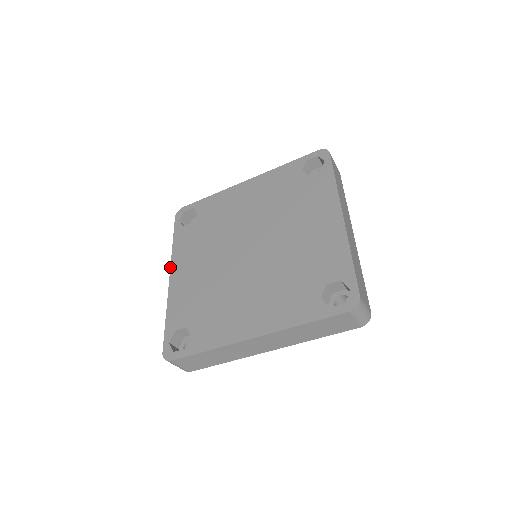
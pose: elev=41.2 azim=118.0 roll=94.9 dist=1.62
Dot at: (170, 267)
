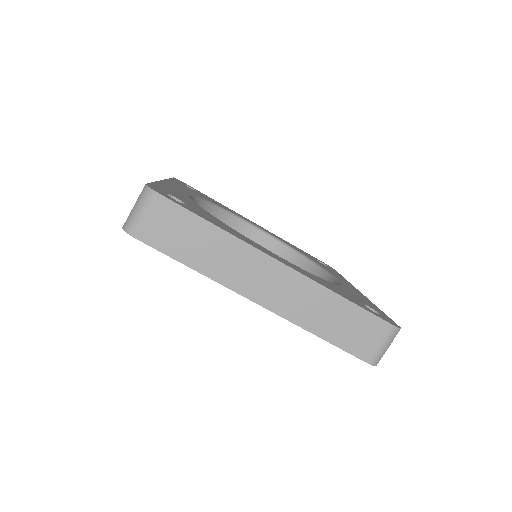
Dot at: occluded
